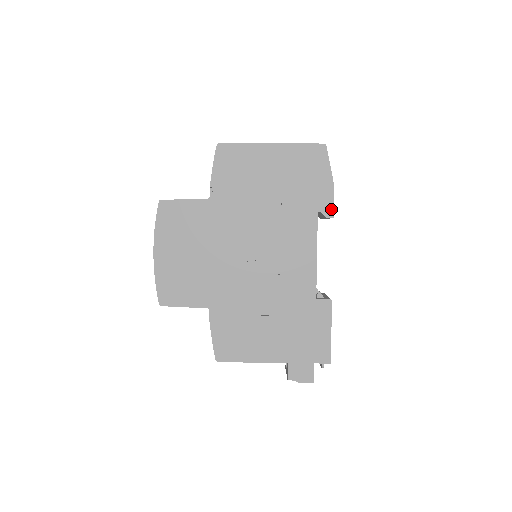
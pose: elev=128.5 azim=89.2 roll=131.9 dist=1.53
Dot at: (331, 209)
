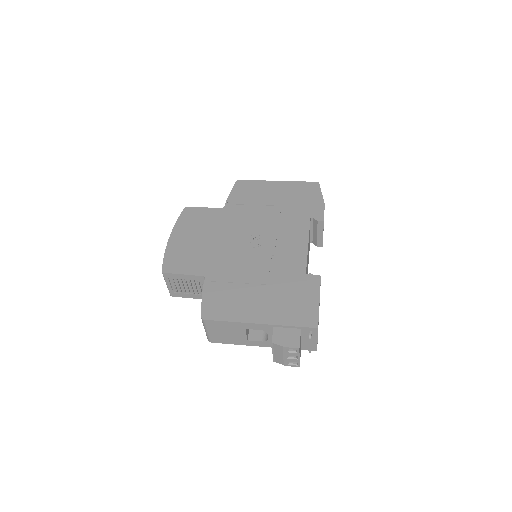
Dot at: (322, 216)
